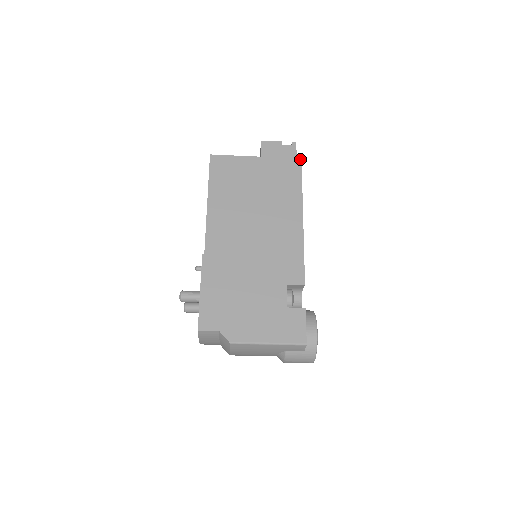
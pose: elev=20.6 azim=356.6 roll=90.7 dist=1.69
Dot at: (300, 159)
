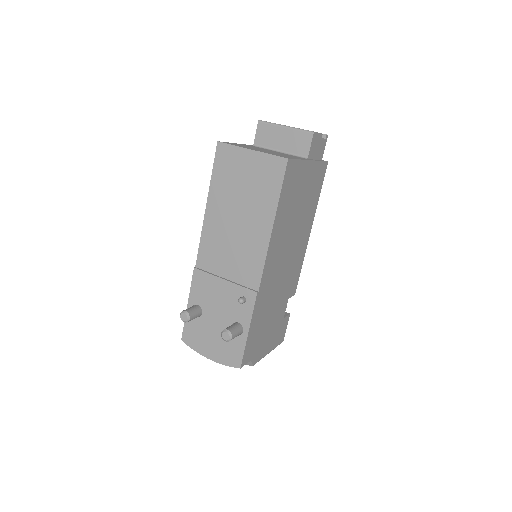
Dot at: occluded
